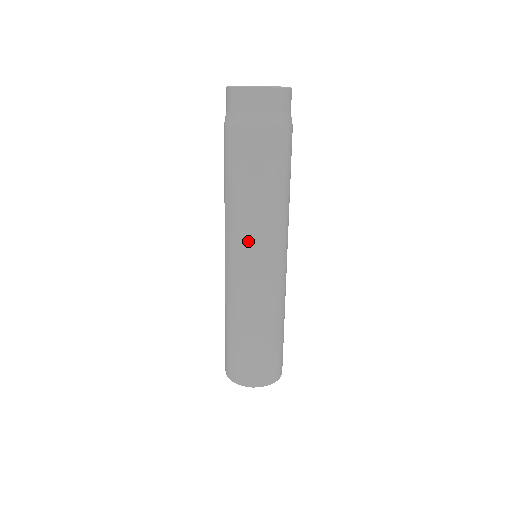
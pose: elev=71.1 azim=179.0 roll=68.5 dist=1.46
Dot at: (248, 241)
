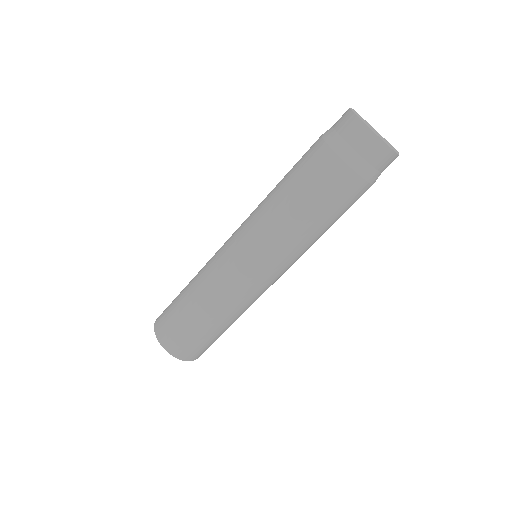
Dot at: (248, 225)
